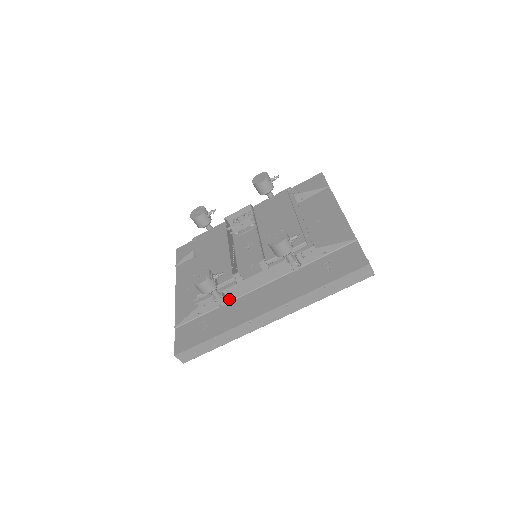
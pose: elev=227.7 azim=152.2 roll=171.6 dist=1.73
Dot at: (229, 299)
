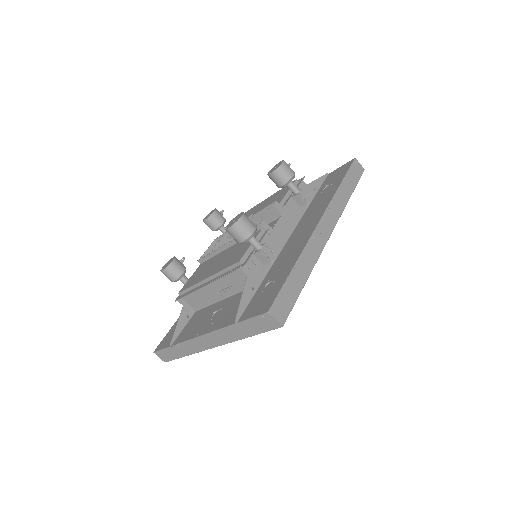
Dot at: occluded
